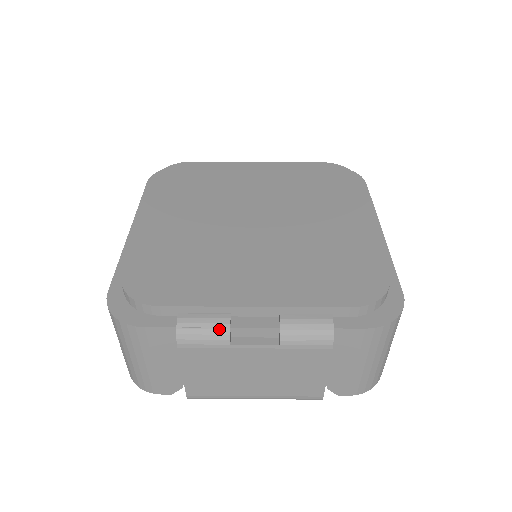
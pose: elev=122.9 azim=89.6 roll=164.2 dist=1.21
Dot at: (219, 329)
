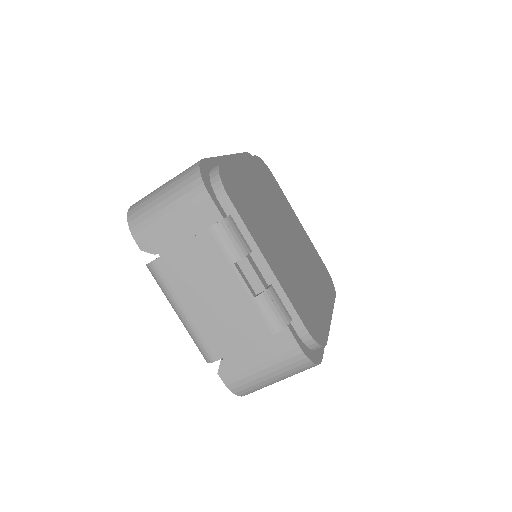
Dot at: (241, 249)
